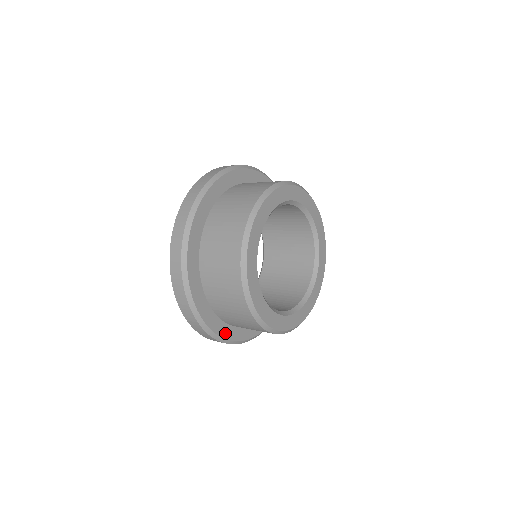
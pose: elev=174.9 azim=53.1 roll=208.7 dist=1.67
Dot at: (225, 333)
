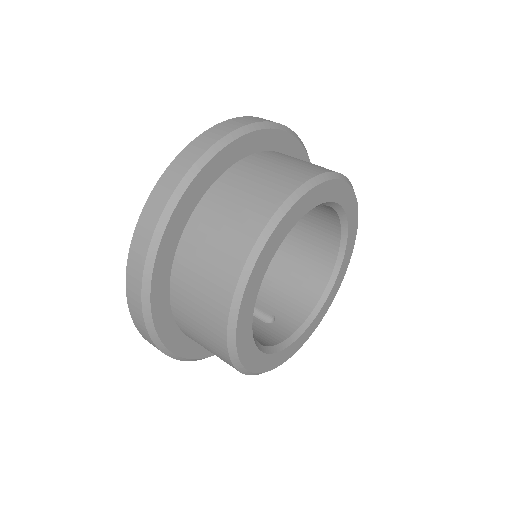
Dot at: occluded
